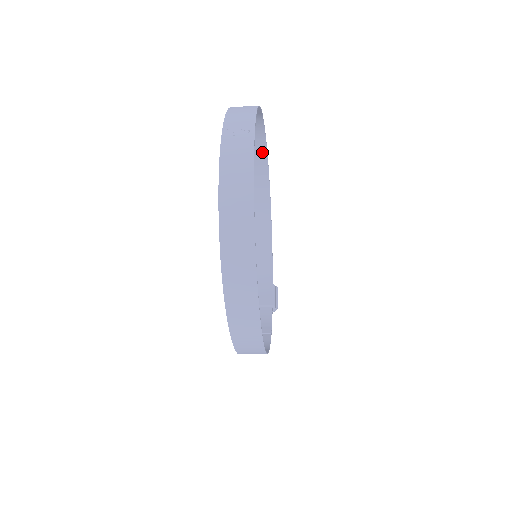
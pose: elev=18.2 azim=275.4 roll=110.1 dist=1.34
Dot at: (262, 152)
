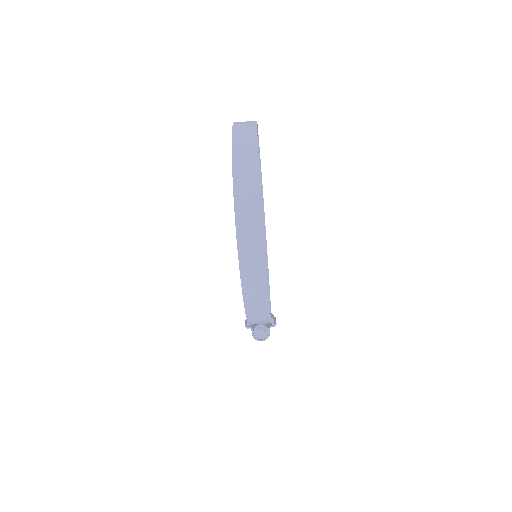
Dot at: occluded
